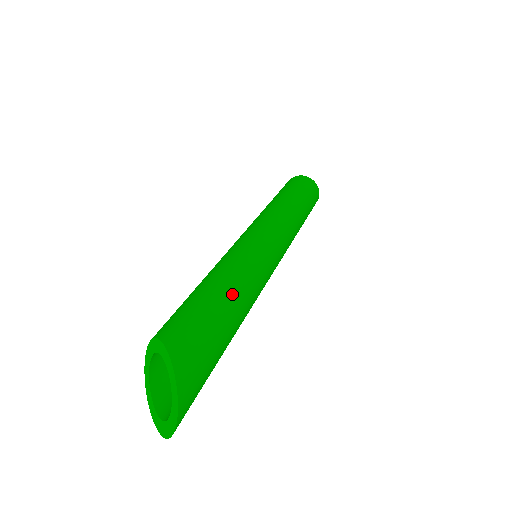
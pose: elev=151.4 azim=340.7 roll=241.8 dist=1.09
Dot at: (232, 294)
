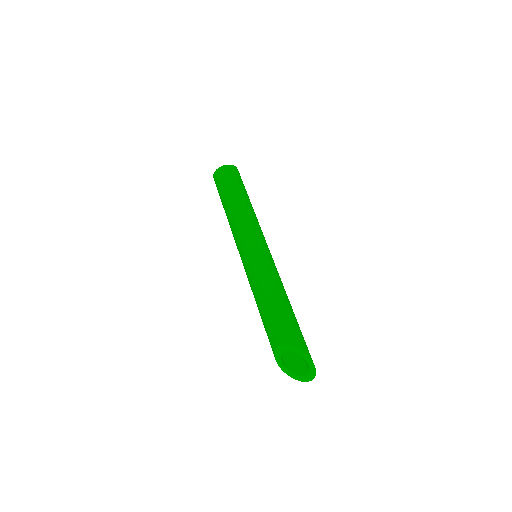
Dot at: (288, 300)
